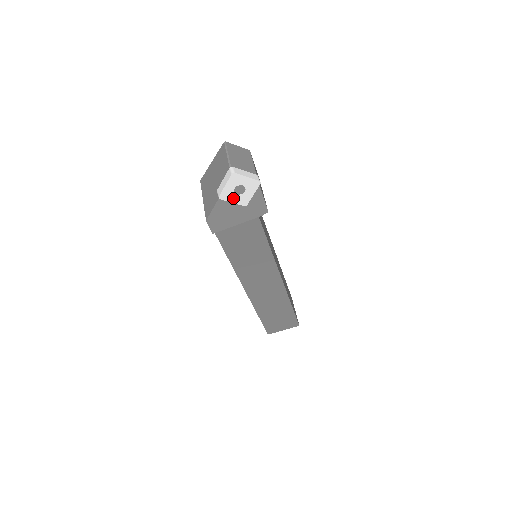
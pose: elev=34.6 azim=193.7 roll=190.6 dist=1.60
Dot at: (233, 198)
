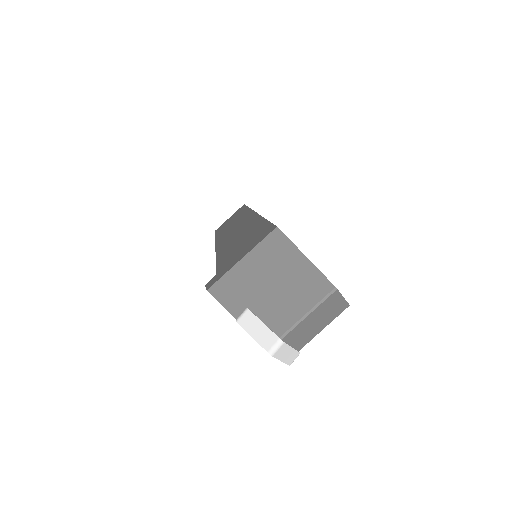
Dot at: occluded
